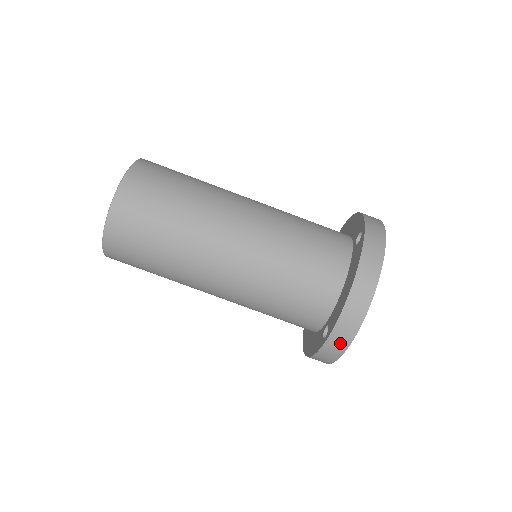
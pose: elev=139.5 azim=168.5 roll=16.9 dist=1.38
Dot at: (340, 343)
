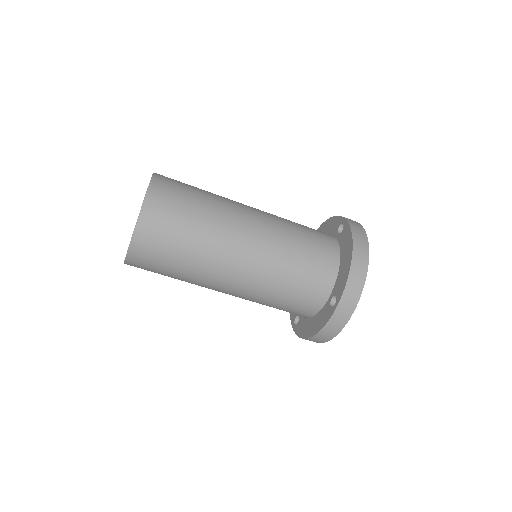
Dot at: (349, 305)
